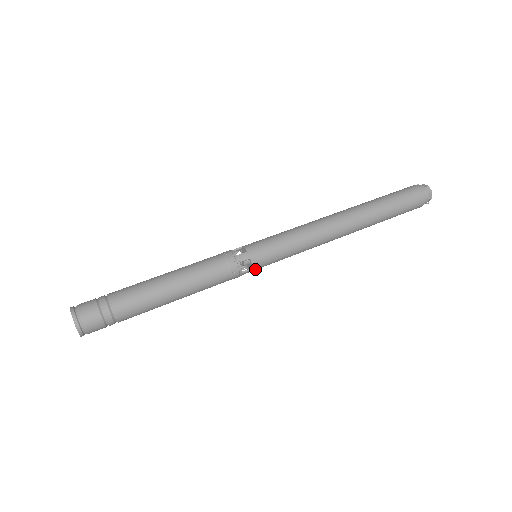
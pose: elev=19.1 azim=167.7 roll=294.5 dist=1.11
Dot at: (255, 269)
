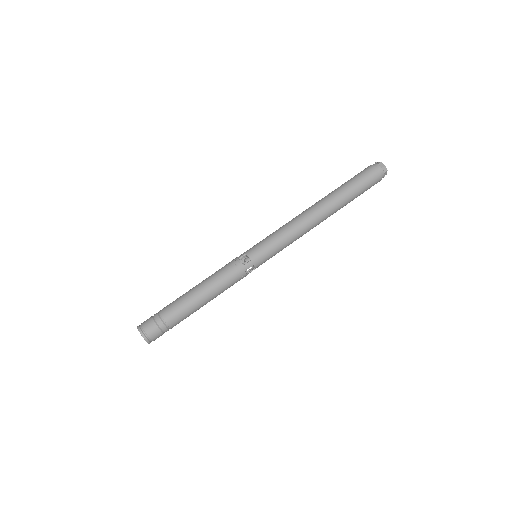
Dot at: (257, 267)
